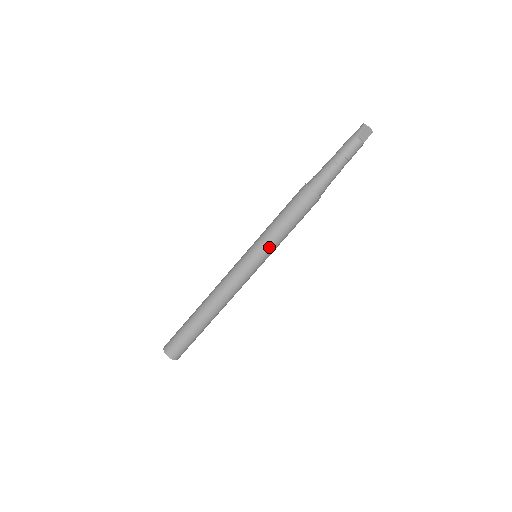
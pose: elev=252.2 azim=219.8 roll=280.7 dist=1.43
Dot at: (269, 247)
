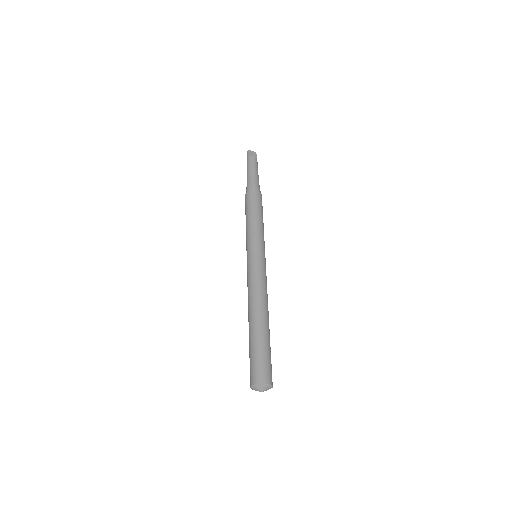
Dot at: (258, 238)
